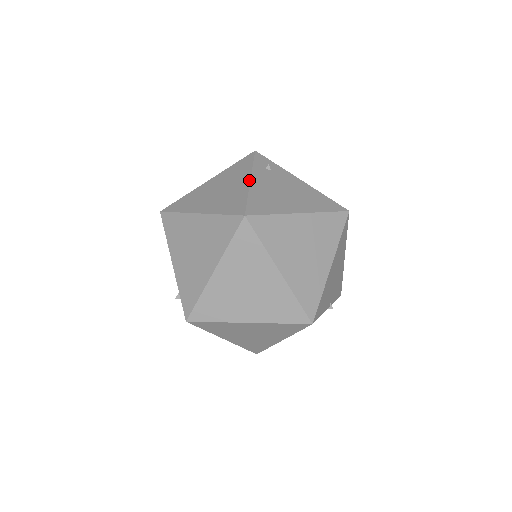
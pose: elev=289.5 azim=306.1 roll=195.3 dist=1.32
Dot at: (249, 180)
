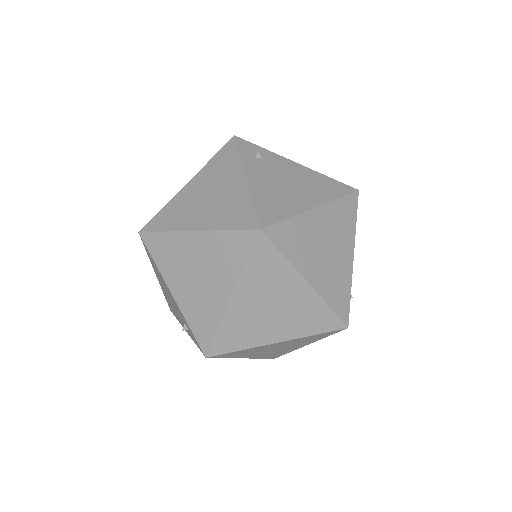
Dot at: (244, 178)
